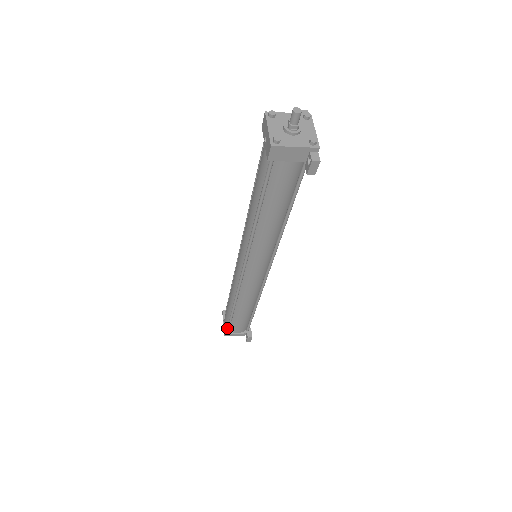
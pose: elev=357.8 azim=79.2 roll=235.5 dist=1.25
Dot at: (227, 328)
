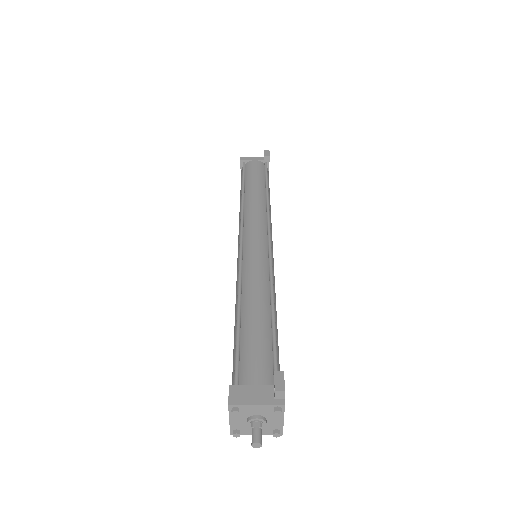
Dot at: occluded
